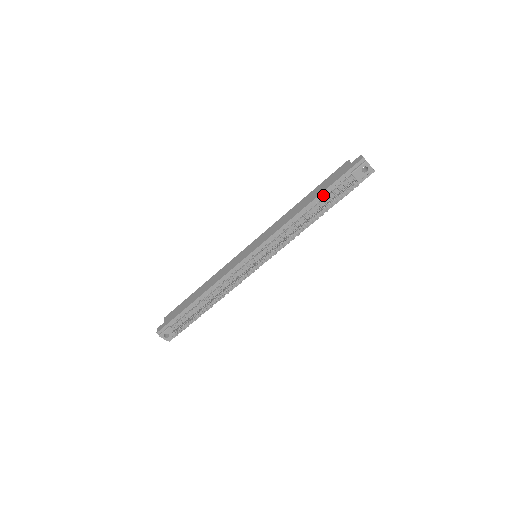
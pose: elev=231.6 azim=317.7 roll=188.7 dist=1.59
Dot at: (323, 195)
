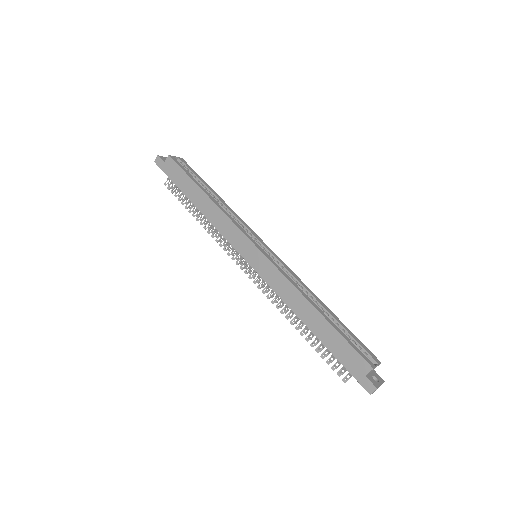
Dot at: (324, 342)
